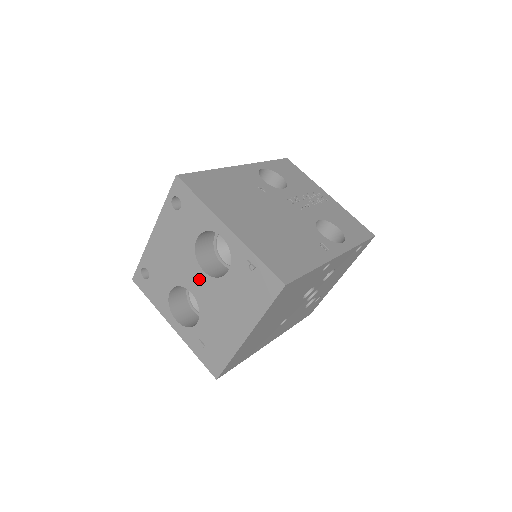
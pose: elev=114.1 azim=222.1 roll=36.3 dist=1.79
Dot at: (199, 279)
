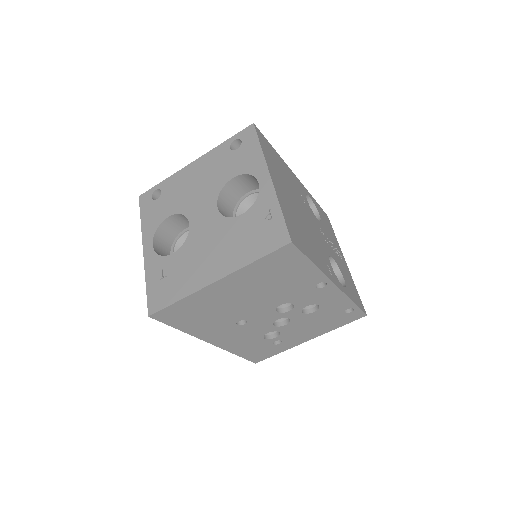
Dot at: (207, 213)
